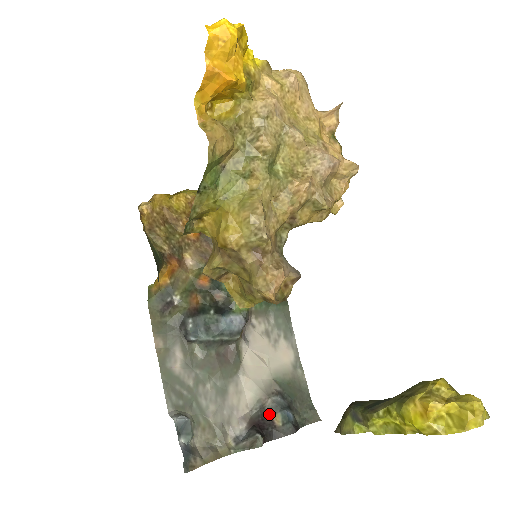
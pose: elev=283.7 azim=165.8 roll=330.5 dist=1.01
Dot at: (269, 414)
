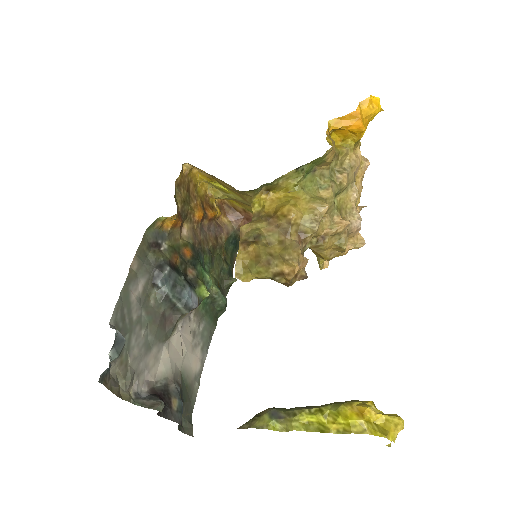
Dot at: (170, 394)
